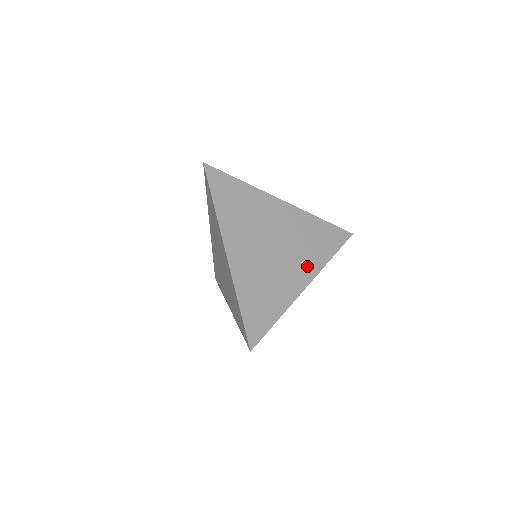
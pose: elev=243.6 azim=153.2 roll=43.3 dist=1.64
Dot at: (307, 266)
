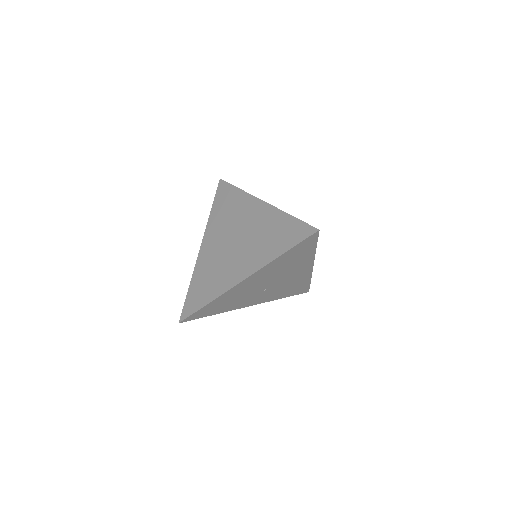
Dot at: occluded
